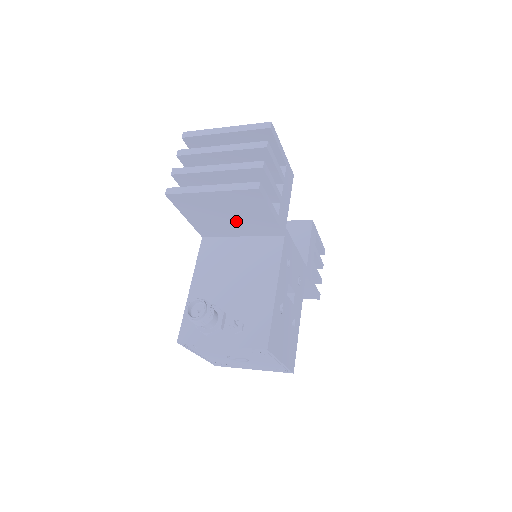
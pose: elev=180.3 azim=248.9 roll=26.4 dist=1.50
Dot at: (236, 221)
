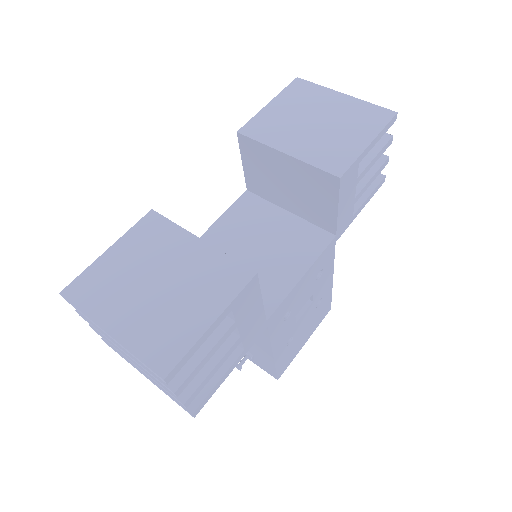
Dot at: occluded
